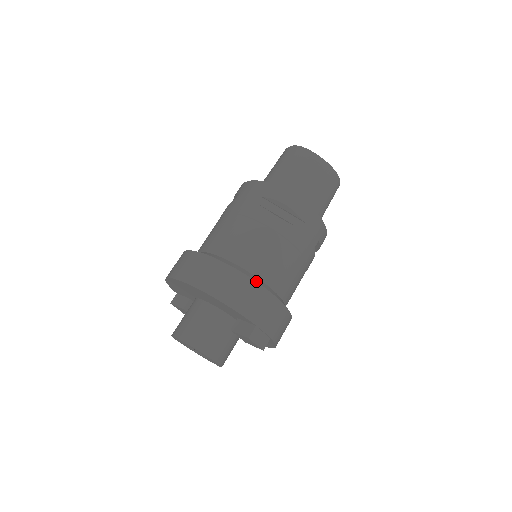
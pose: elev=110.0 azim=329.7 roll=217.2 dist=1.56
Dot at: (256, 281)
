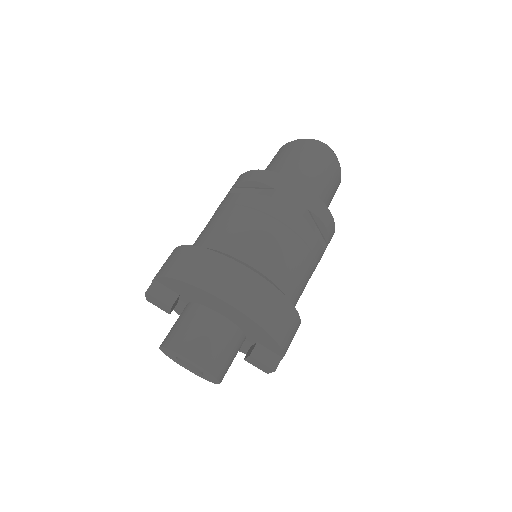
Dot at: occluded
